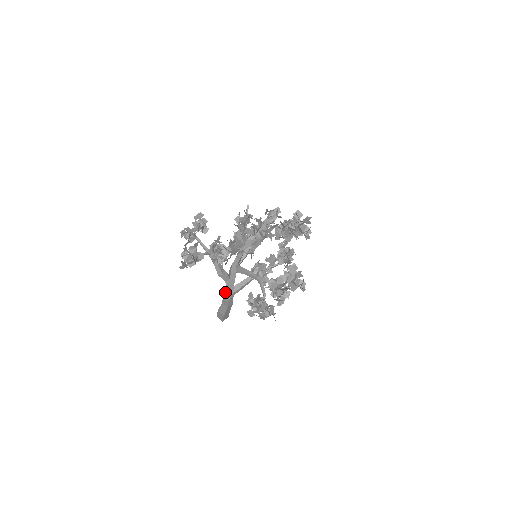
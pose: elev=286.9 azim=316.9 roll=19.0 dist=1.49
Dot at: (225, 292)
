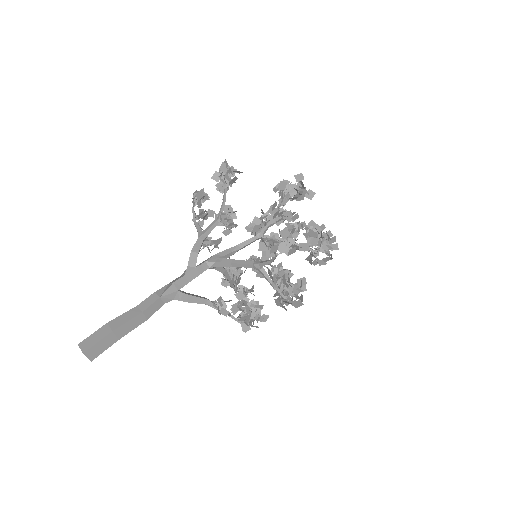
Dot at: (165, 287)
